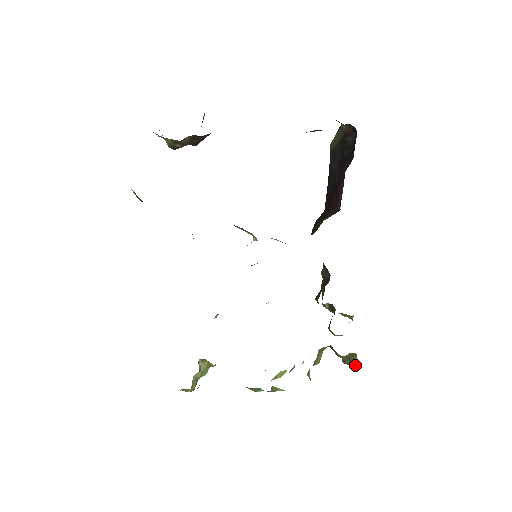
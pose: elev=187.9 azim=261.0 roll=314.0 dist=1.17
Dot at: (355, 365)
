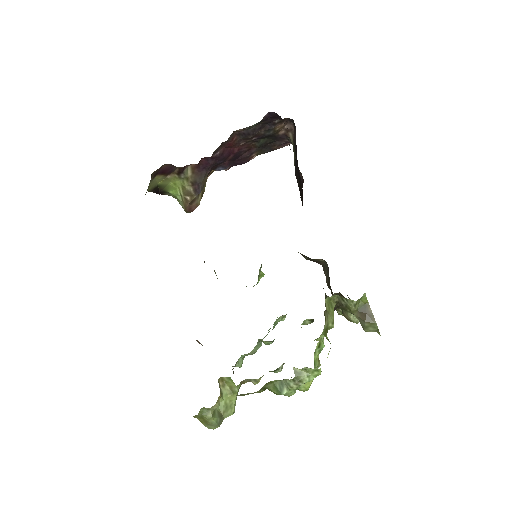
Dot at: (374, 321)
